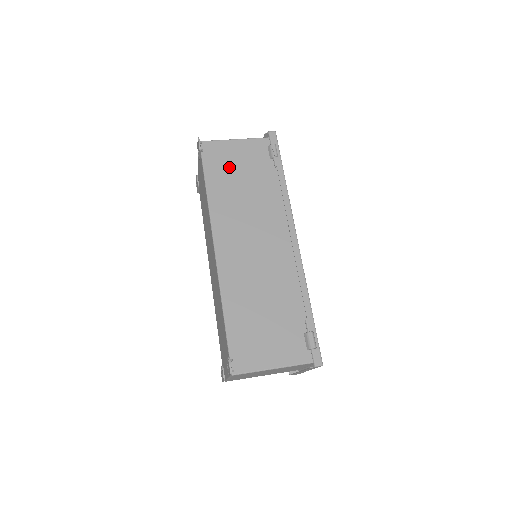
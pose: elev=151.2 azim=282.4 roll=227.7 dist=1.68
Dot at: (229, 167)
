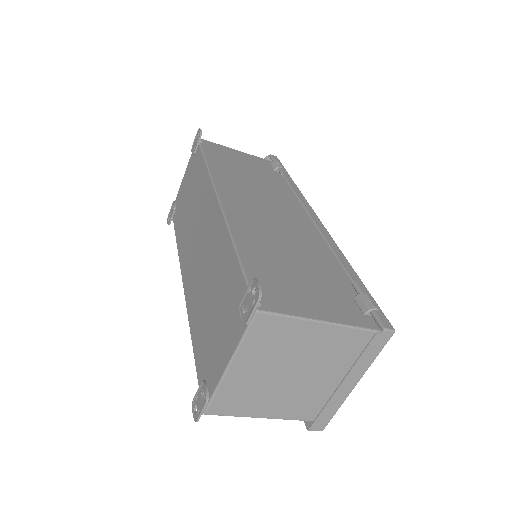
Dot at: (231, 159)
